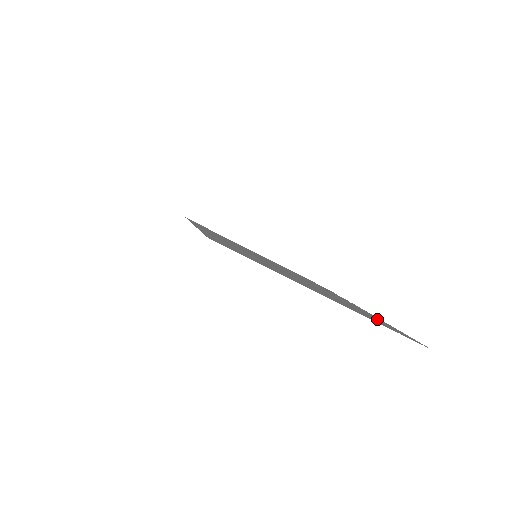
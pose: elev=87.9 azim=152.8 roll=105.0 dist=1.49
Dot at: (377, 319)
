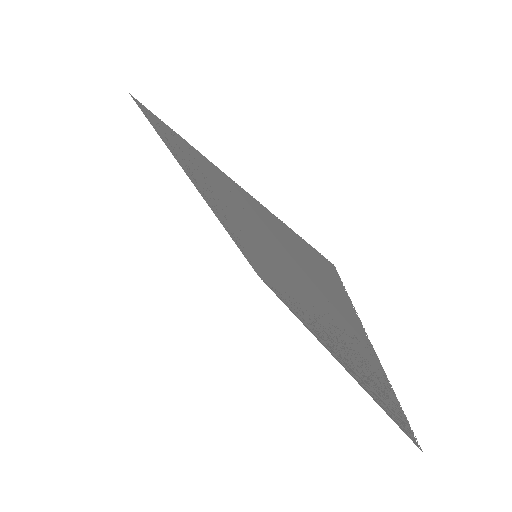
Dot at: (331, 304)
